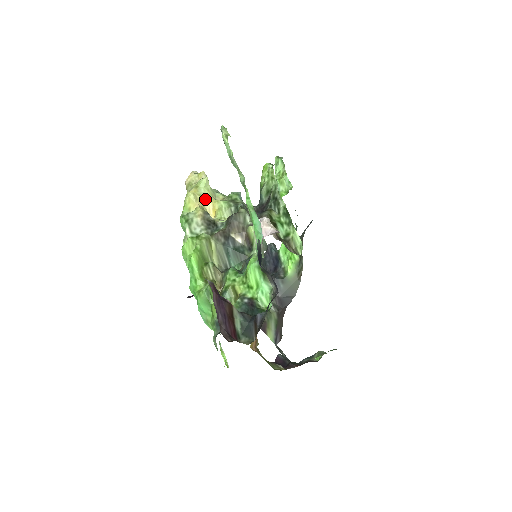
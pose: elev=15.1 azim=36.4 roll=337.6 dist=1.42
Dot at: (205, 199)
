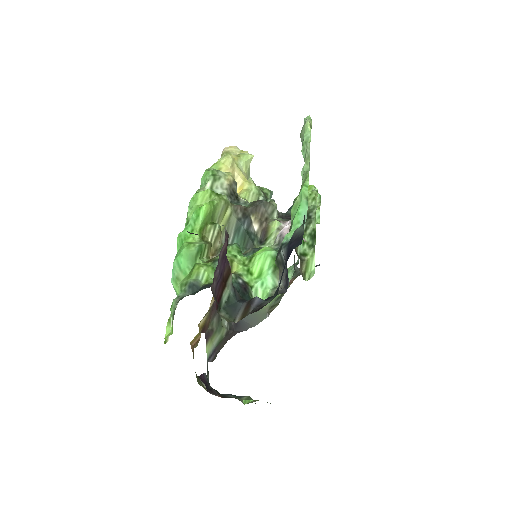
Dot at: (240, 172)
